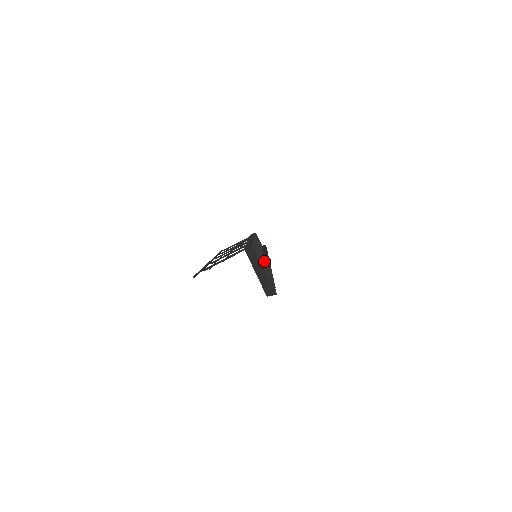
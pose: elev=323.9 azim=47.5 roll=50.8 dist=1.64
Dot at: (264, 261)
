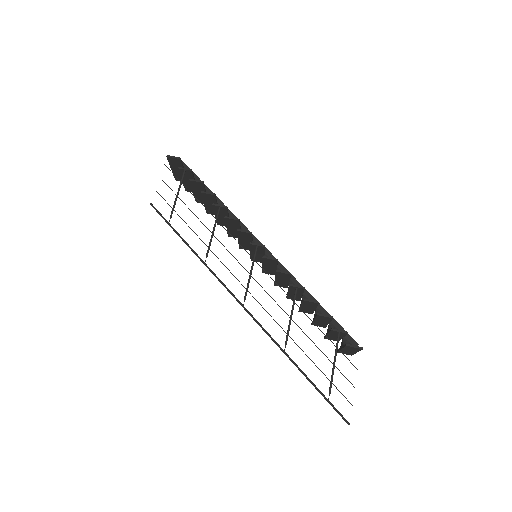
Dot at: occluded
